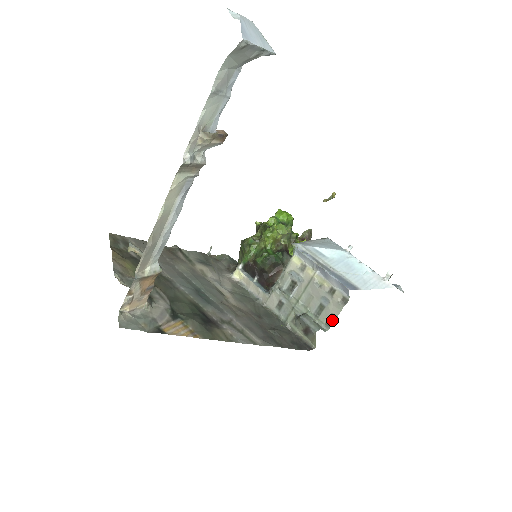
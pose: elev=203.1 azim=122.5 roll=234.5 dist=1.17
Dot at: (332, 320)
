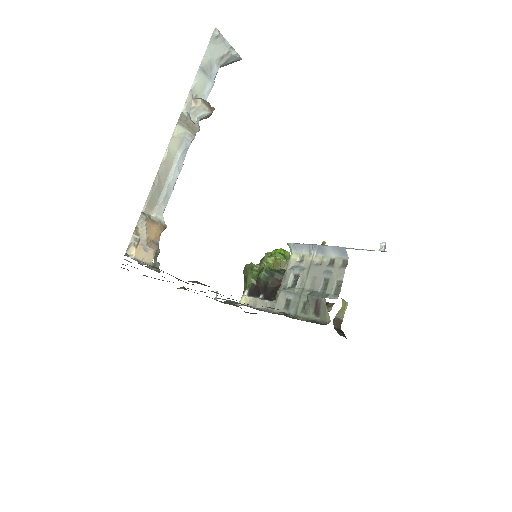
Dot at: (339, 287)
